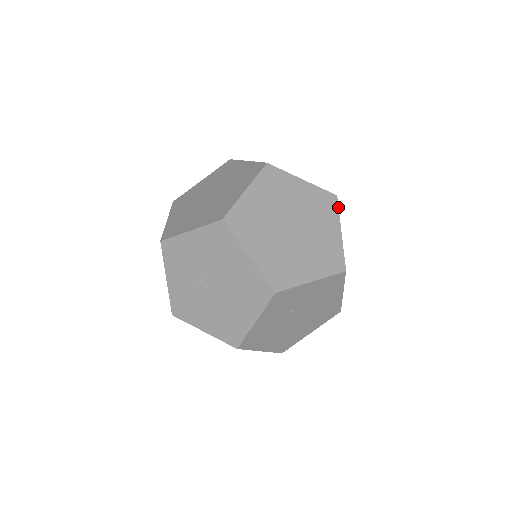
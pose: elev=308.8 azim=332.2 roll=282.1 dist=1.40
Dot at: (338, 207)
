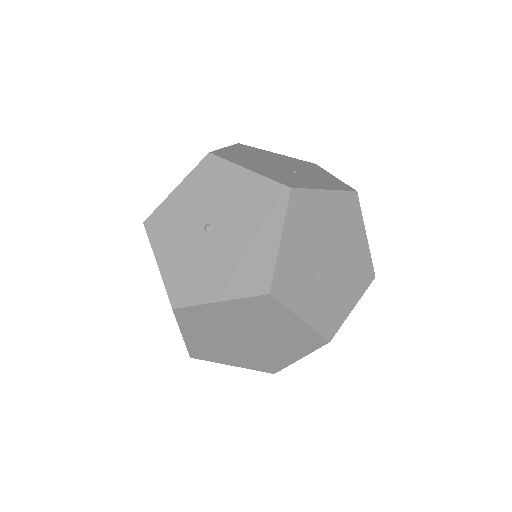
Dot at: (280, 303)
